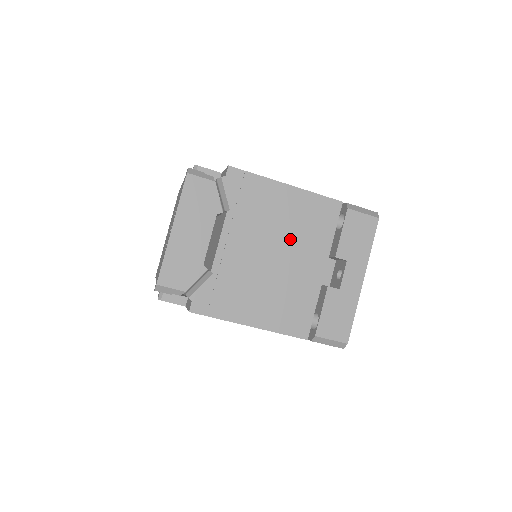
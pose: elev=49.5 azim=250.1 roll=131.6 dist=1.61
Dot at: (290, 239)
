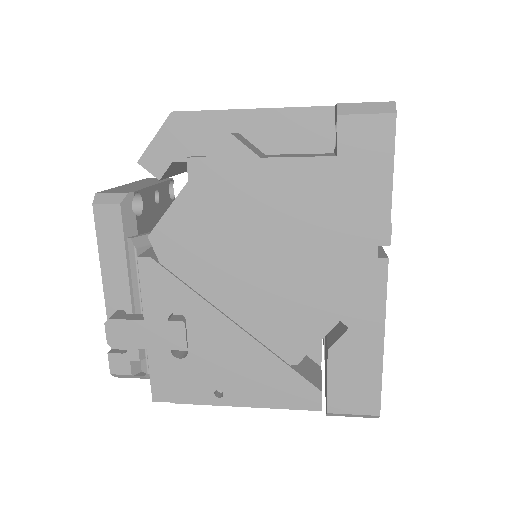
Dot at: occluded
